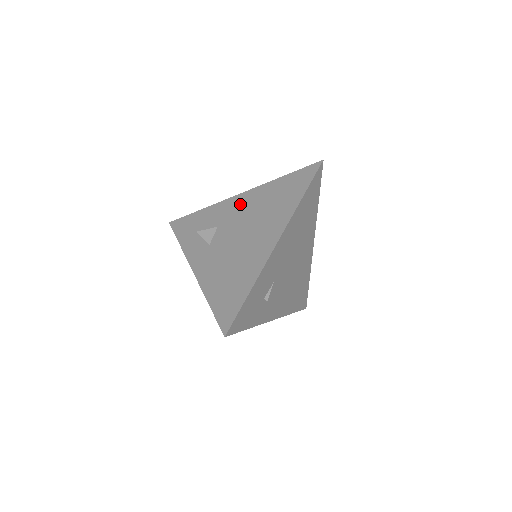
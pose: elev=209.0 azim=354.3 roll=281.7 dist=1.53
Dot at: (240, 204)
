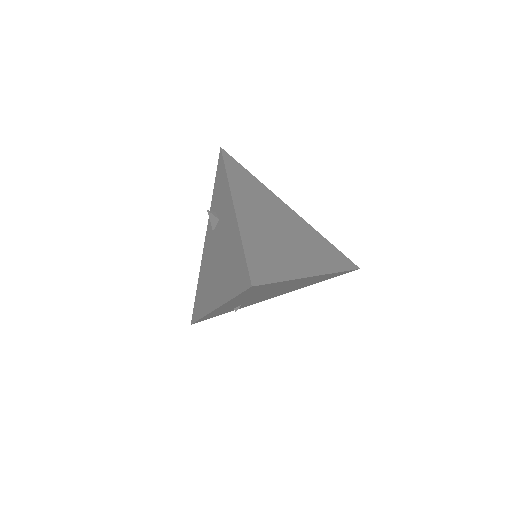
Dot at: (228, 221)
